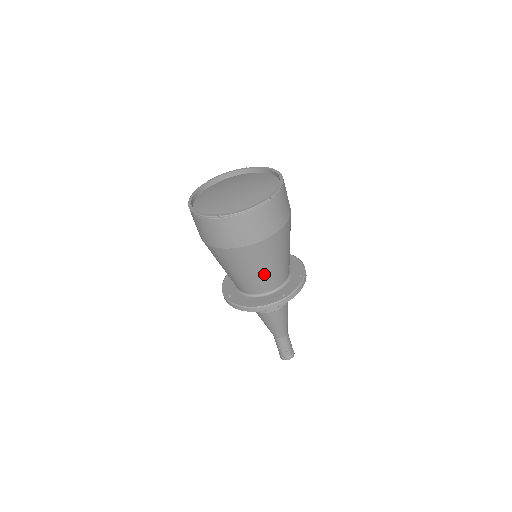
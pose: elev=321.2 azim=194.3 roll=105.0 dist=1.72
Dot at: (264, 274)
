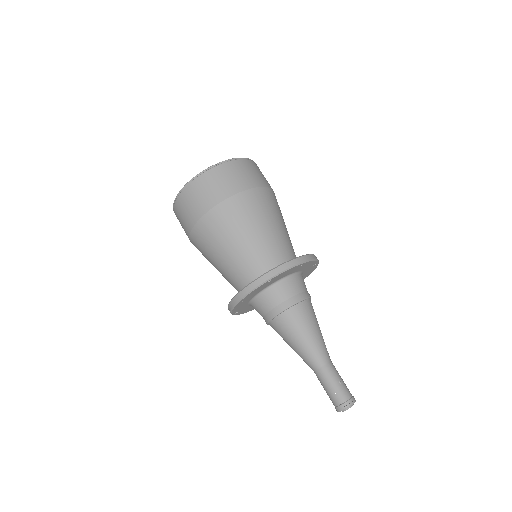
Dot at: (239, 253)
